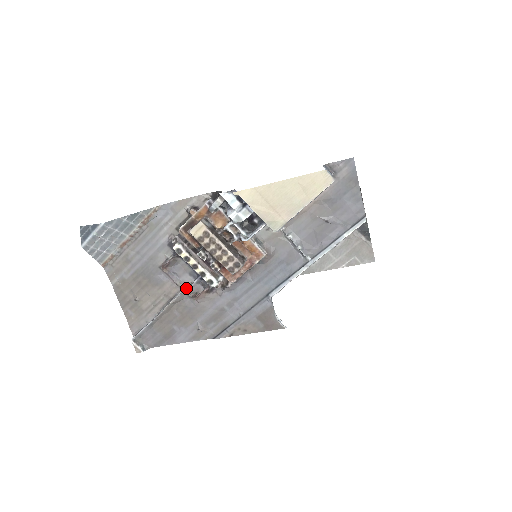
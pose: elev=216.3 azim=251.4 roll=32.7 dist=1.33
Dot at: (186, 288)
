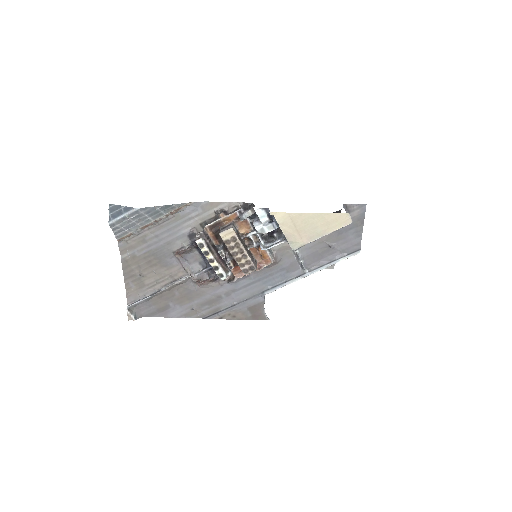
Dot at: (193, 274)
